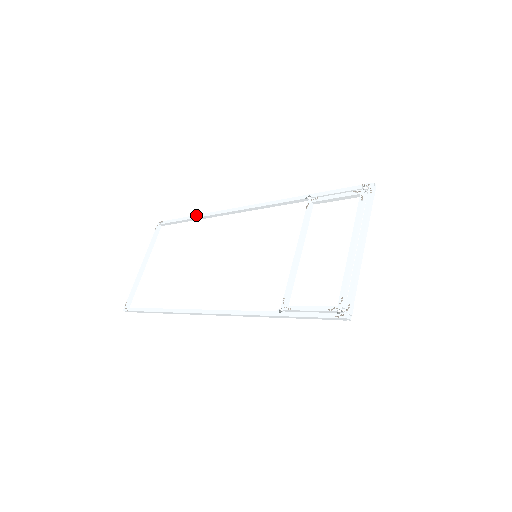
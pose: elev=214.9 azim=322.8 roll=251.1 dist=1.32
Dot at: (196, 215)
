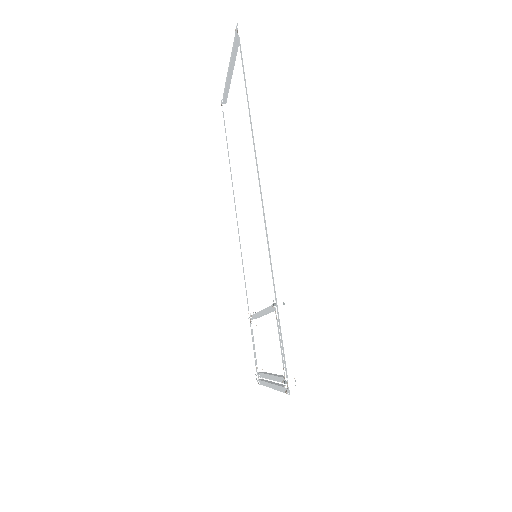
Dot at: (248, 103)
